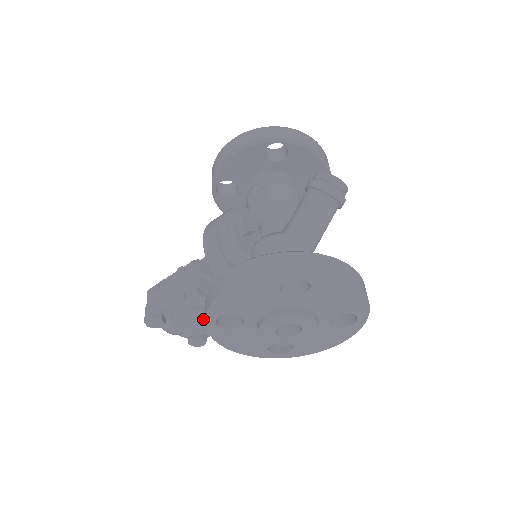
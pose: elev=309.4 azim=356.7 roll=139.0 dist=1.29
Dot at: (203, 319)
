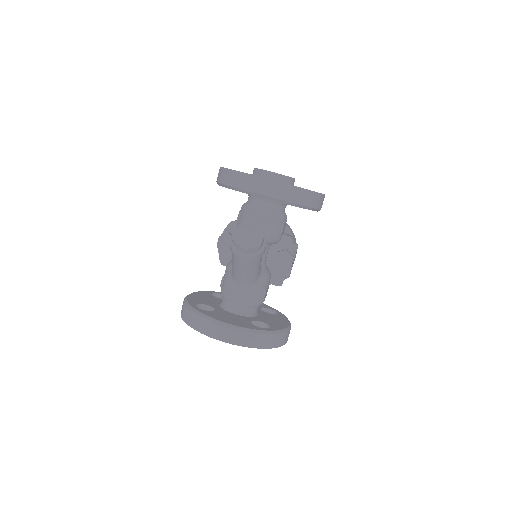
Dot at: occluded
